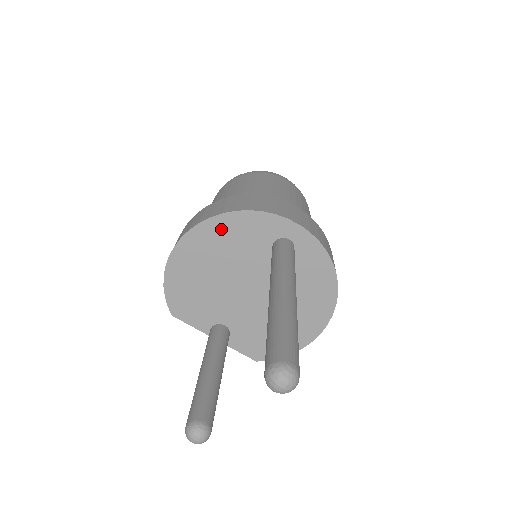
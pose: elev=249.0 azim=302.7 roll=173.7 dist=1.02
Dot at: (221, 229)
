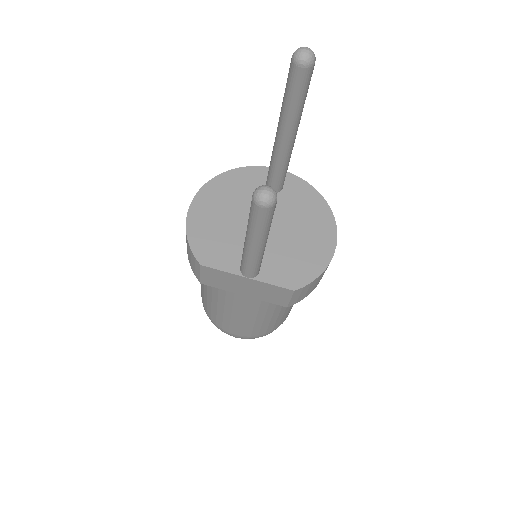
Dot at: (224, 184)
